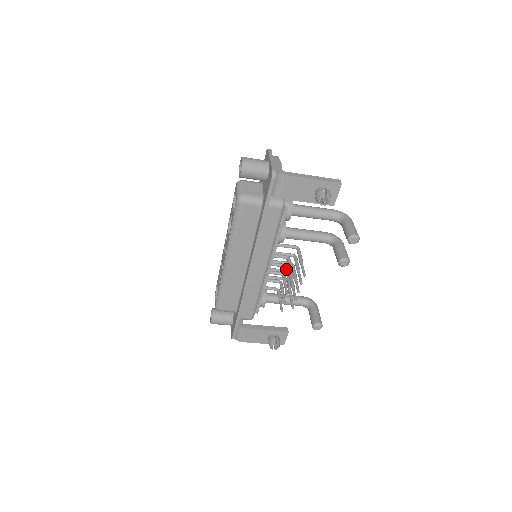
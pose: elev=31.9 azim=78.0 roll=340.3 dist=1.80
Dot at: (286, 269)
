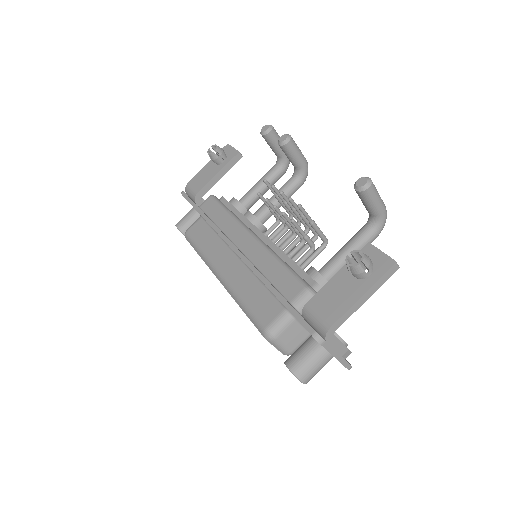
Dot at: (281, 220)
